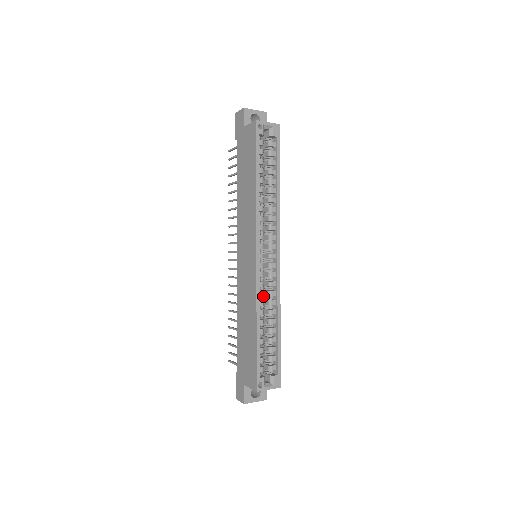
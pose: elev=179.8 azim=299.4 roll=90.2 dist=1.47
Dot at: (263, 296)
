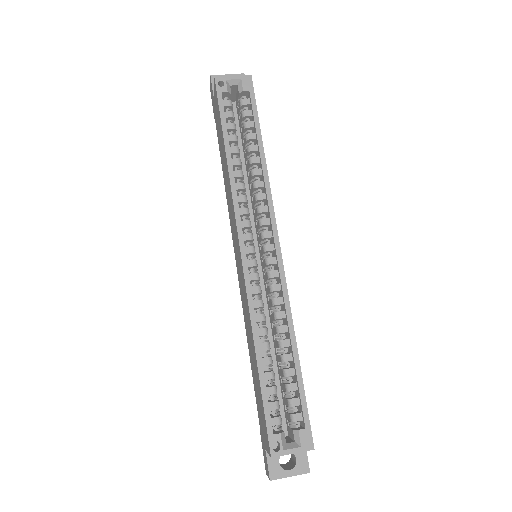
Dot at: (270, 309)
